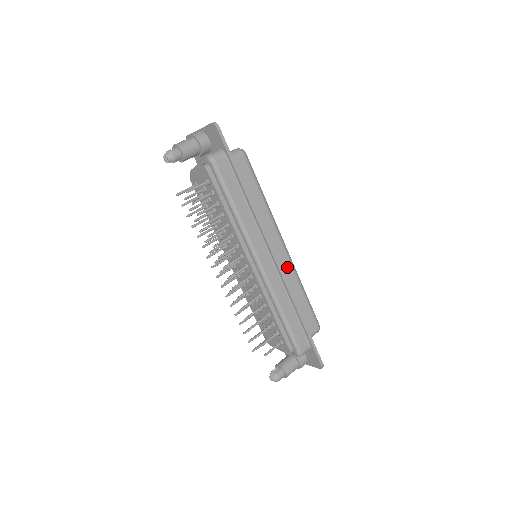
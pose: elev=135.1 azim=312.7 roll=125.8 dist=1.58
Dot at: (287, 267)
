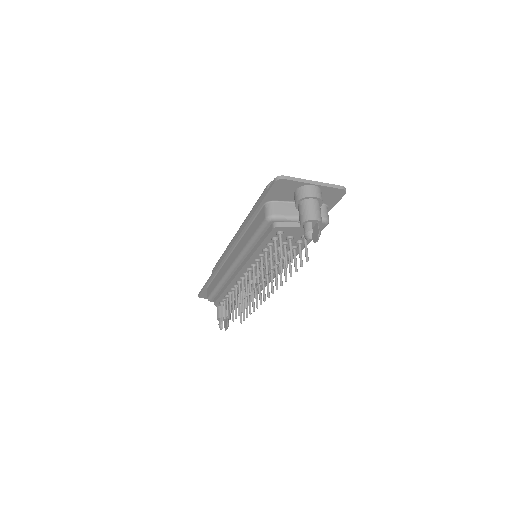
Dot at: occluded
